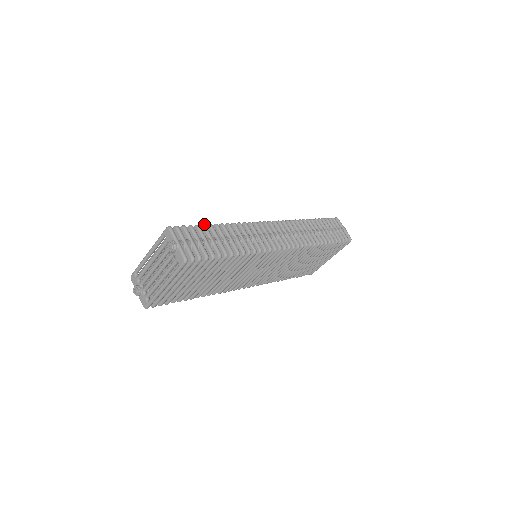
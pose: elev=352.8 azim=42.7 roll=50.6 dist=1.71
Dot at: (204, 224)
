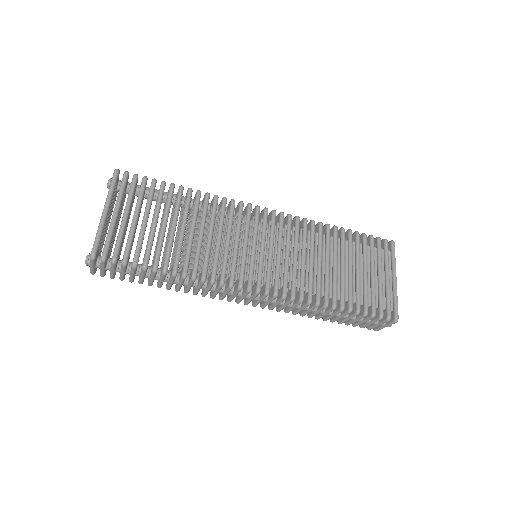
Dot at: occluded
